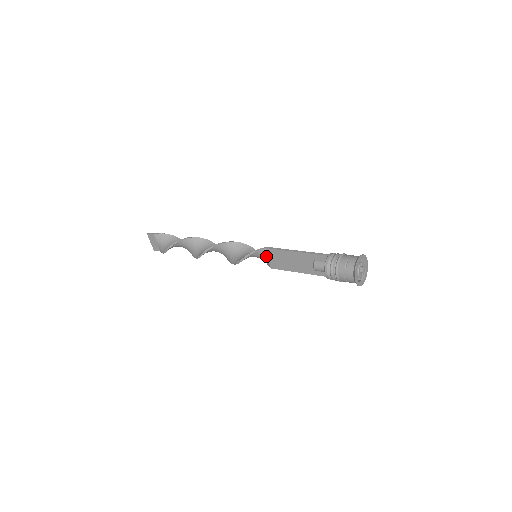
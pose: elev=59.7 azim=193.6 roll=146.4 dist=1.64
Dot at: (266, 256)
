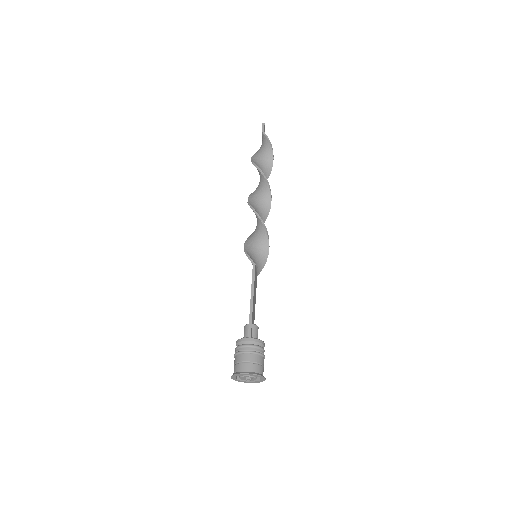
Dot at: occluded
